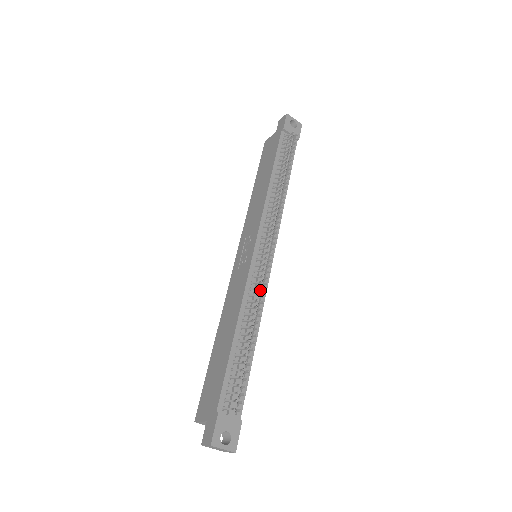
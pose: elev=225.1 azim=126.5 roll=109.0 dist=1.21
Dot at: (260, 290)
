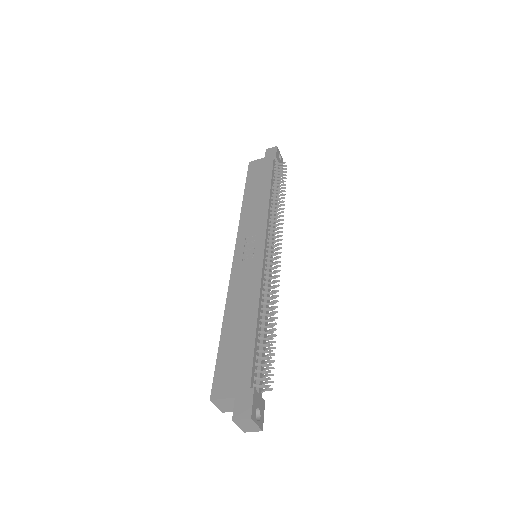
Dot at: occluded
